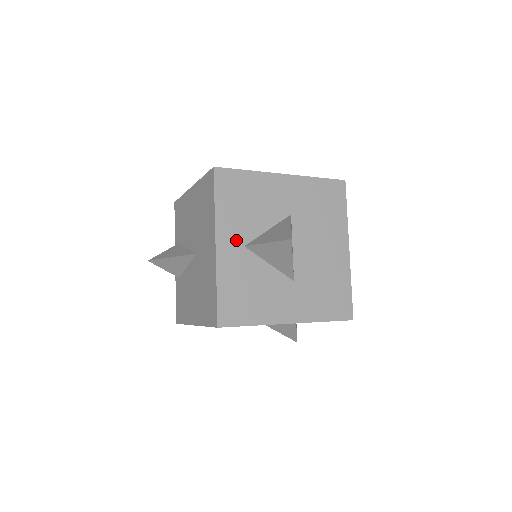
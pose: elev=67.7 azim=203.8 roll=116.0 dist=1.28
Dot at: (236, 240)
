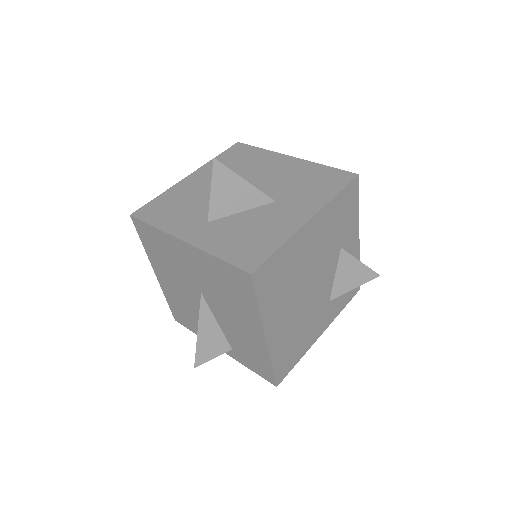
Dot at: (196, 226)
